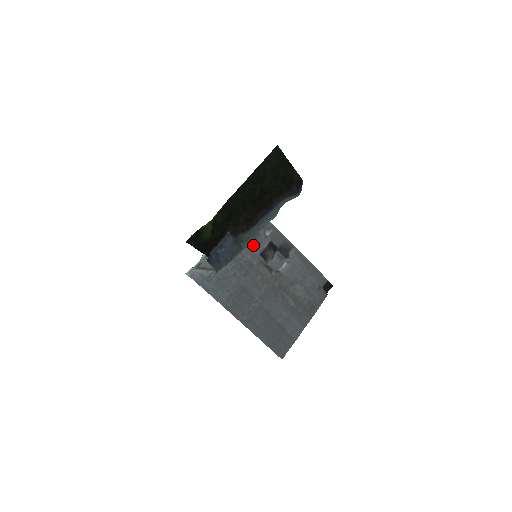
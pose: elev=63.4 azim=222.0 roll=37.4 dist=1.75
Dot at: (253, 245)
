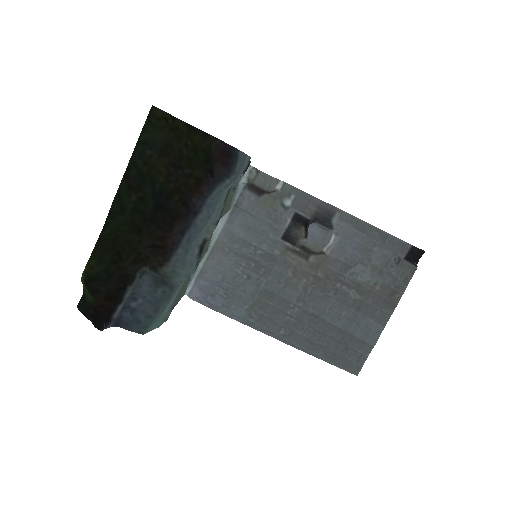
Dot at: (267, 228)
